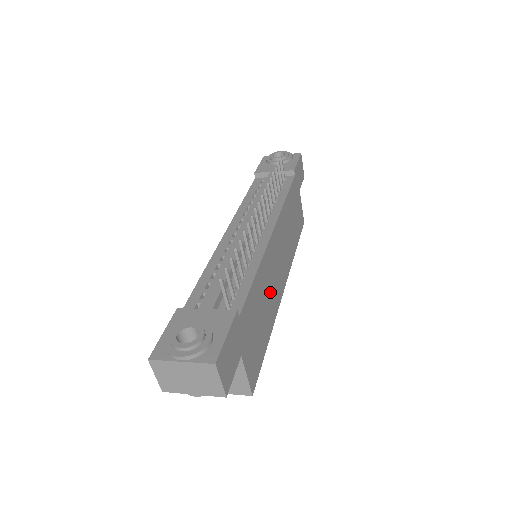
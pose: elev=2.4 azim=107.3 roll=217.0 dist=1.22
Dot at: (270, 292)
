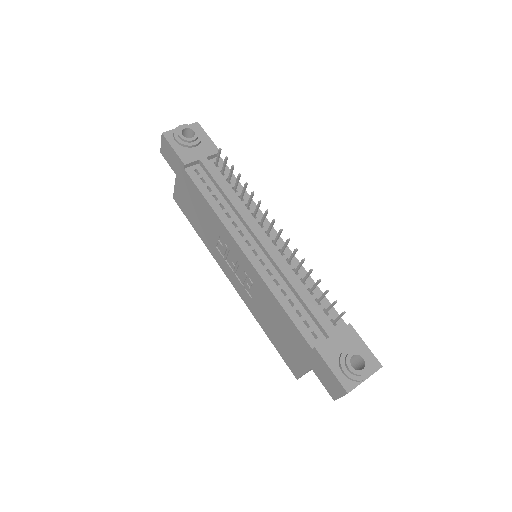
Dot at: occluded
